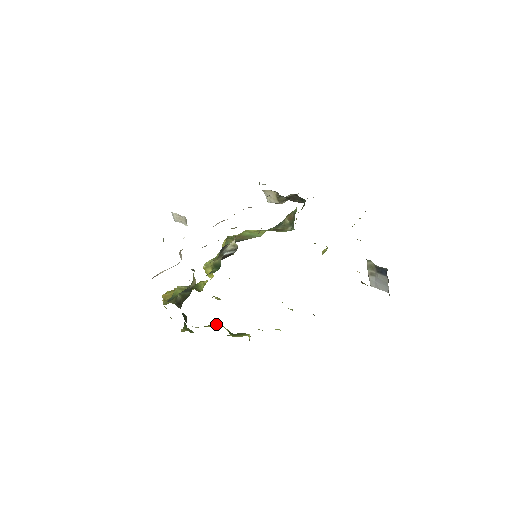
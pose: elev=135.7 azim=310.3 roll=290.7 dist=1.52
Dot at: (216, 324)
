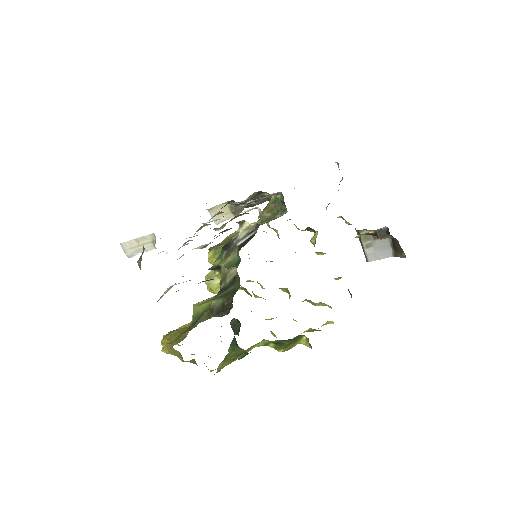
Dot at: (252, 348)
